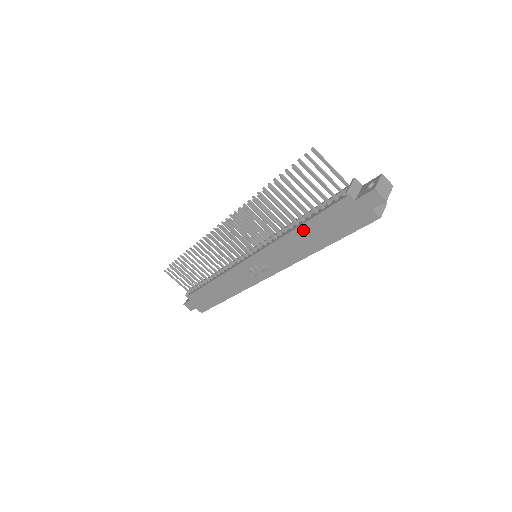
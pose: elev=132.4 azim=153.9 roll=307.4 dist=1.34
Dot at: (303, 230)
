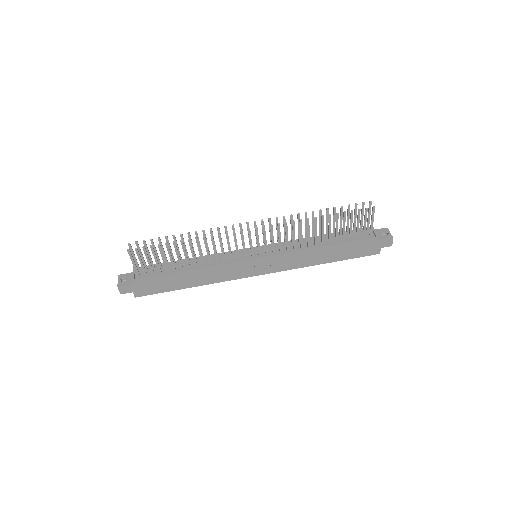
Dot at: (327, 249)
